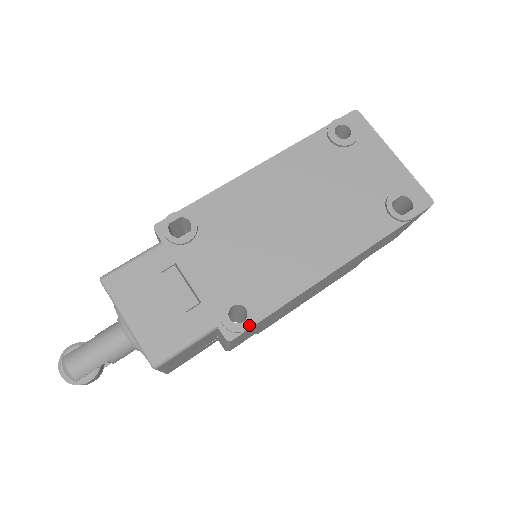
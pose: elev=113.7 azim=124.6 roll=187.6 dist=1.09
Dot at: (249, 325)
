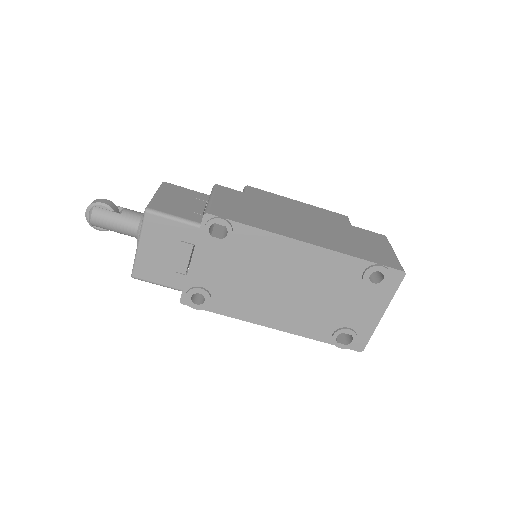
Dot at: (197, 308)
